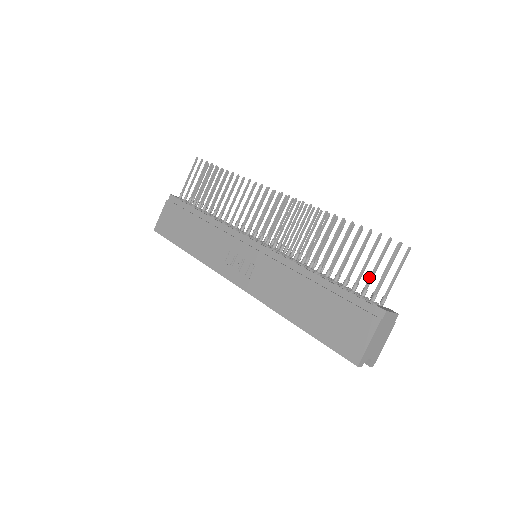
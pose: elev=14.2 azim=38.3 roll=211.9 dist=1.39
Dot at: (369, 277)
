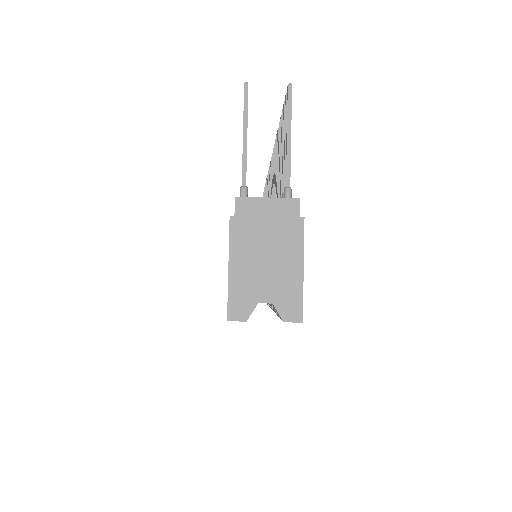
Dot at: occluded
